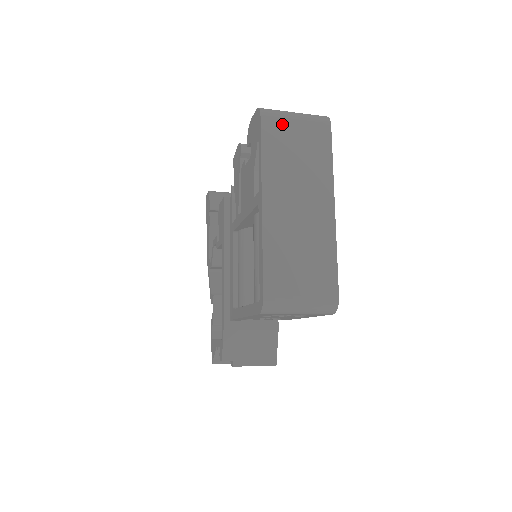
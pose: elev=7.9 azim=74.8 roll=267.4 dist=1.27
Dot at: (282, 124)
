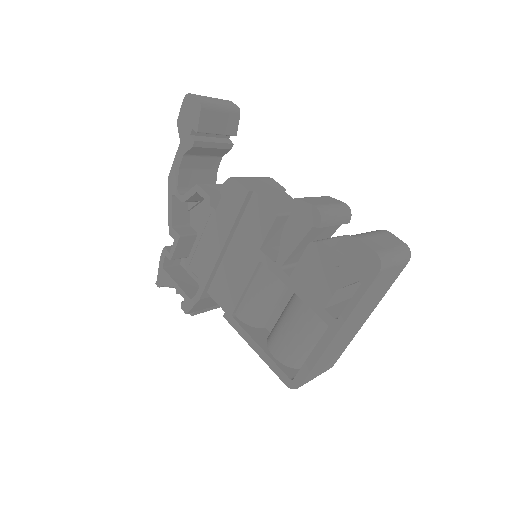
Dot at: (385, 274)
